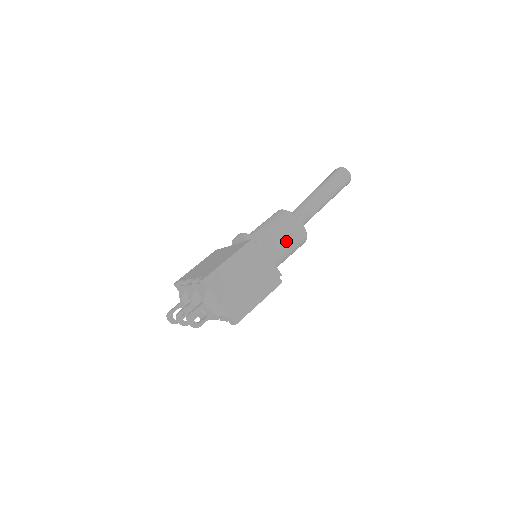
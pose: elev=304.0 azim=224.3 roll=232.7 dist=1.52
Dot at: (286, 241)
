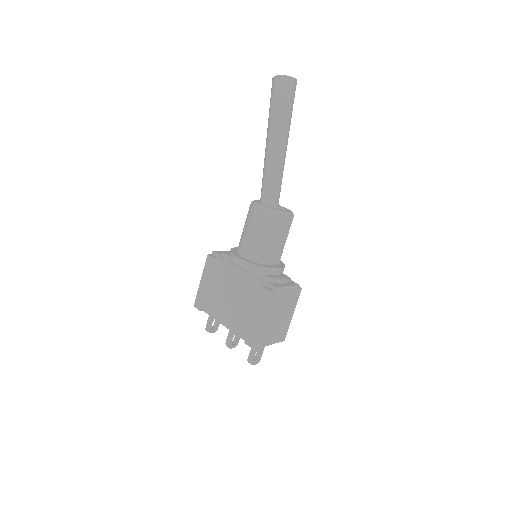
Dot at: (282, 239)
